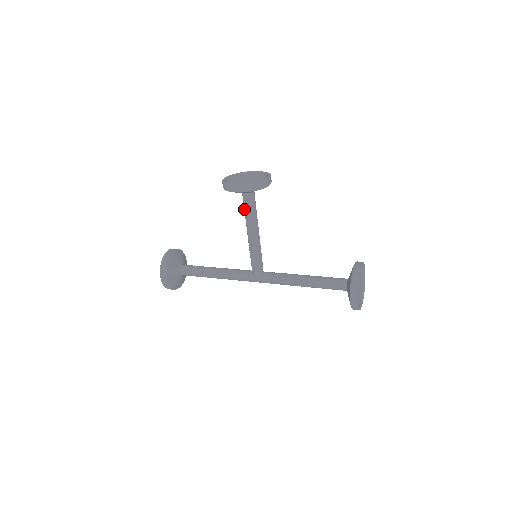
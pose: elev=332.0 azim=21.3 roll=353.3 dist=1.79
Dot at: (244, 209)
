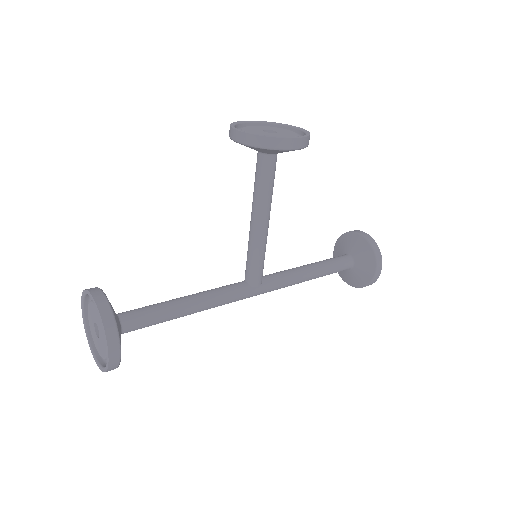
Dot at: (262, 182)
